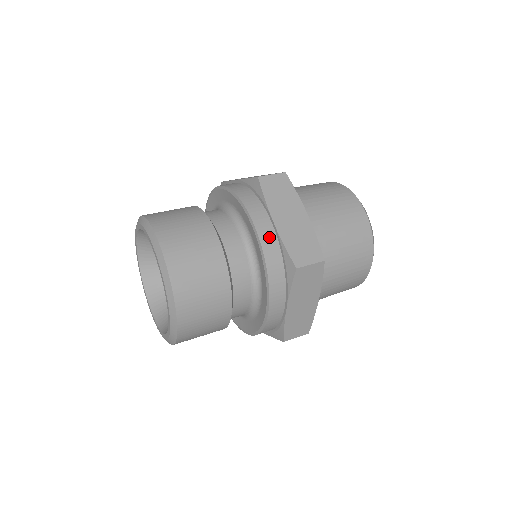
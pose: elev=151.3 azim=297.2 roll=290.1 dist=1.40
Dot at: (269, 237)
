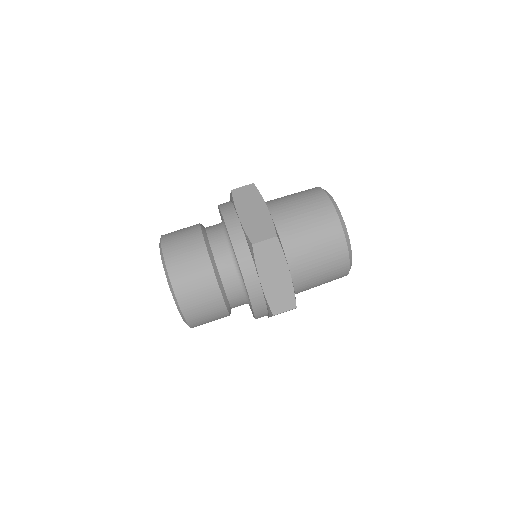
Dot at: occluded
